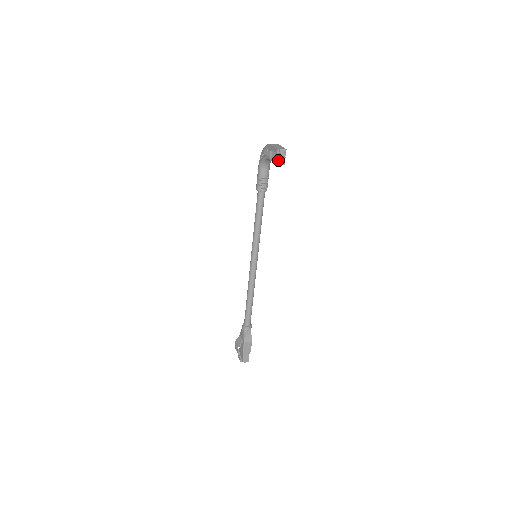
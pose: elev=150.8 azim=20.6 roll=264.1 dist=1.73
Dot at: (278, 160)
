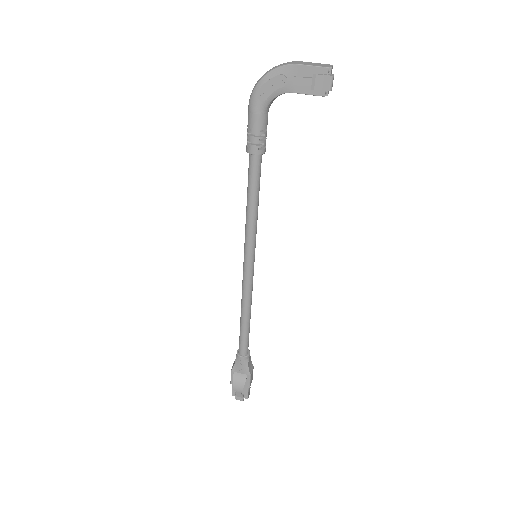
Dot at: occluded
